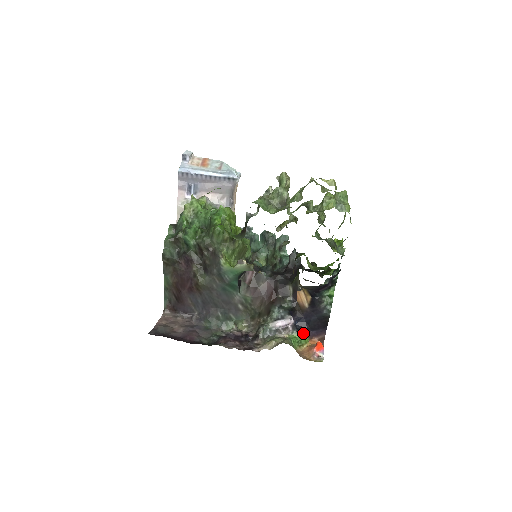
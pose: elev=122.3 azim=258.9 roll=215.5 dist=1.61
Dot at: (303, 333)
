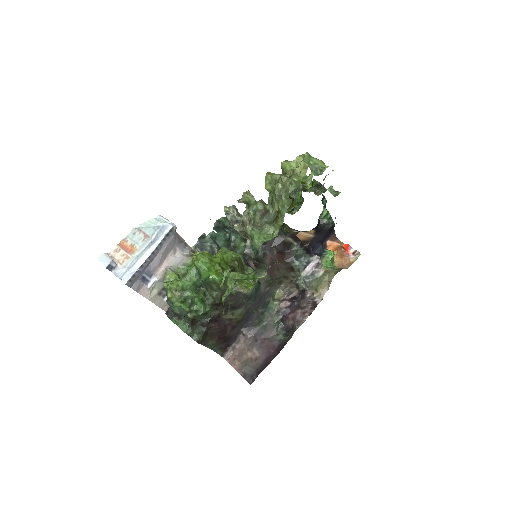
Dot at: (326, 253)
